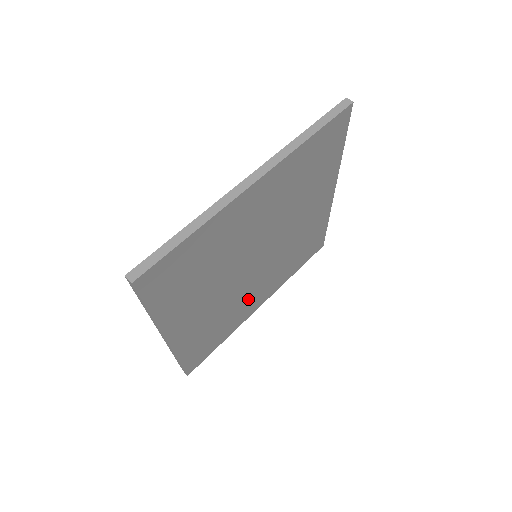
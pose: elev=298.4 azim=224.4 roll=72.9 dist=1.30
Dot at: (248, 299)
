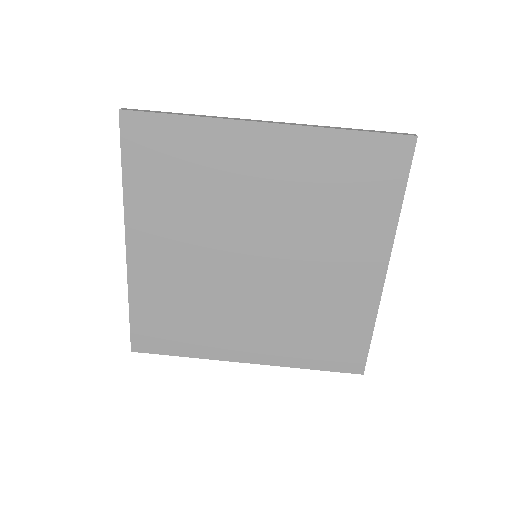
Dot at: (231, 320)
